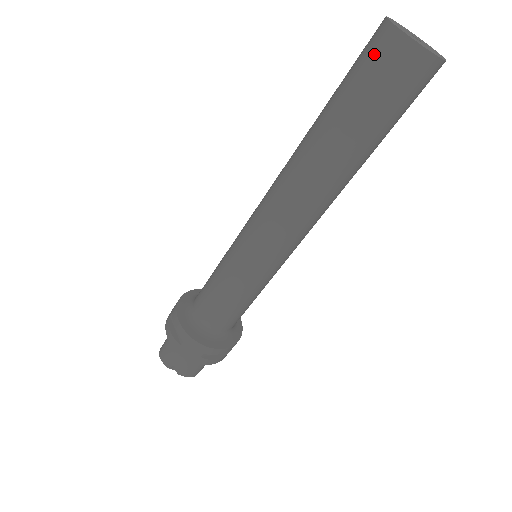
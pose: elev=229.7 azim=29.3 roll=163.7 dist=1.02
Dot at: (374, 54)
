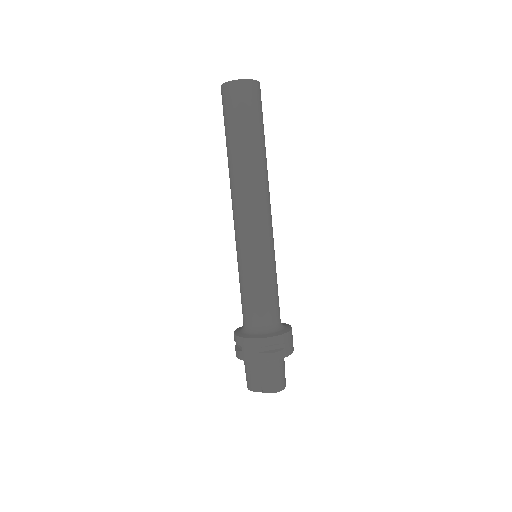
Dot at: (222, 102)
